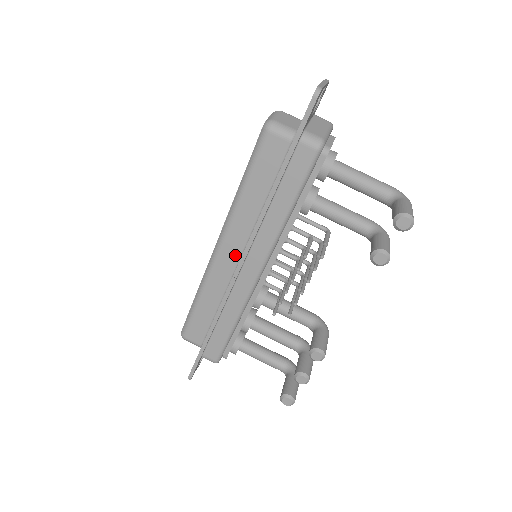
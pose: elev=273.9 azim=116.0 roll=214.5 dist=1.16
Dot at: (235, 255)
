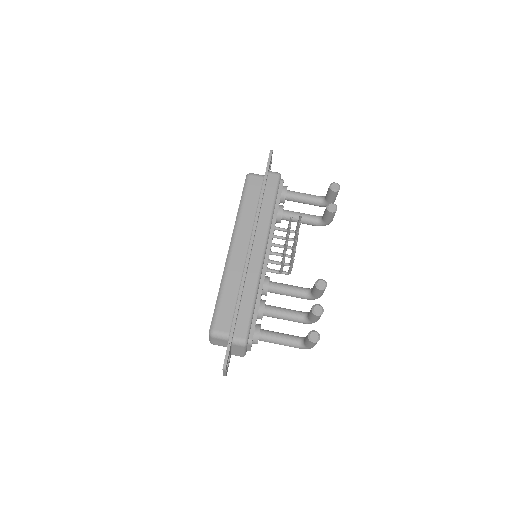
Dot at: (244, 248)
